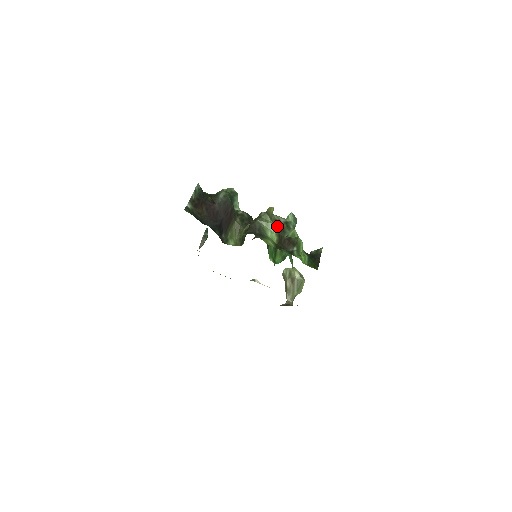
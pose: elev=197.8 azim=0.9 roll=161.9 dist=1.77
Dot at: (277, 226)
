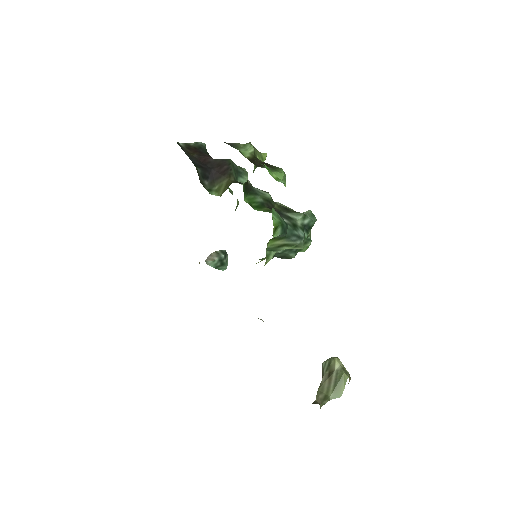
Dot at: (282, 206)
